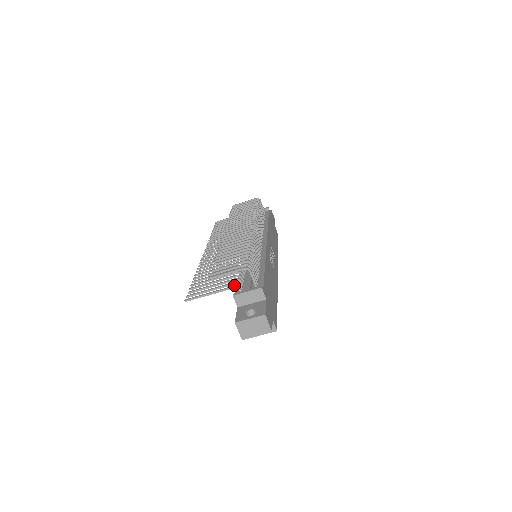
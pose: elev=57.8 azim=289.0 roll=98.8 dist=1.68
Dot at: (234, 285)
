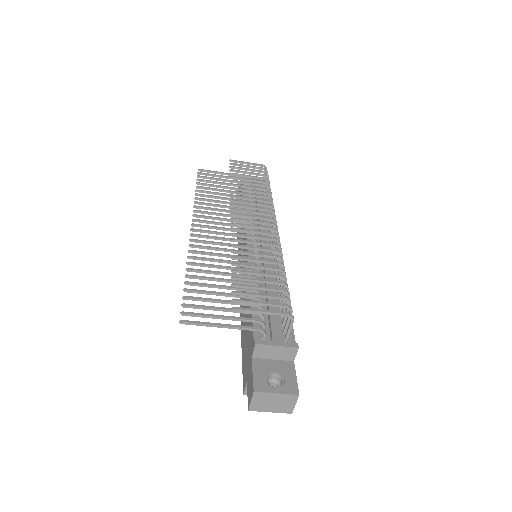
Dot at: (259, 327)
